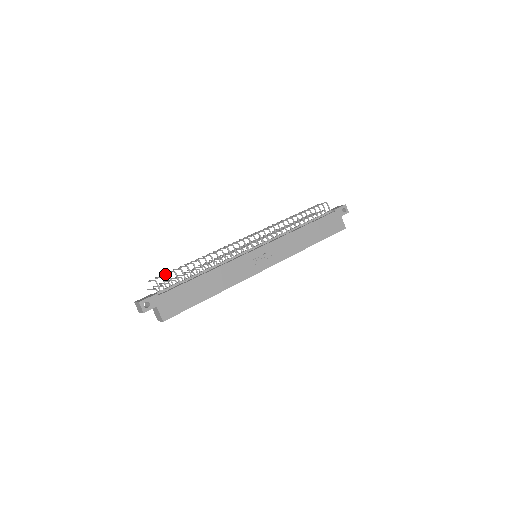
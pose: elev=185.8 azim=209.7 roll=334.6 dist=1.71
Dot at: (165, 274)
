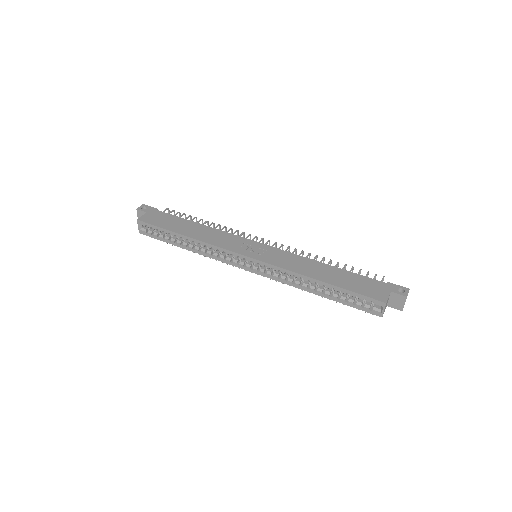
Dot at: occluded
